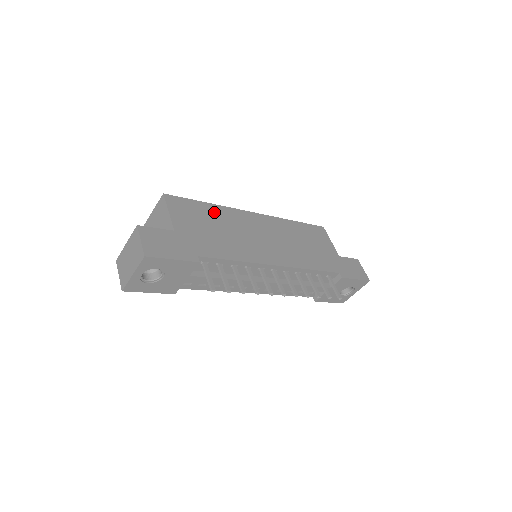
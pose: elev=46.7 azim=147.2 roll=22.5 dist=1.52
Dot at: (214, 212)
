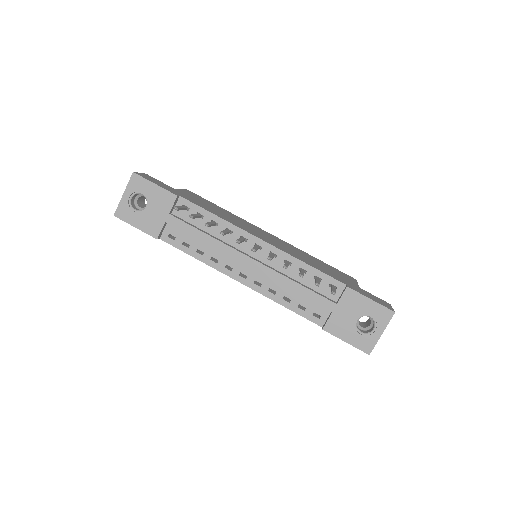
Dot at: (225, 211)
